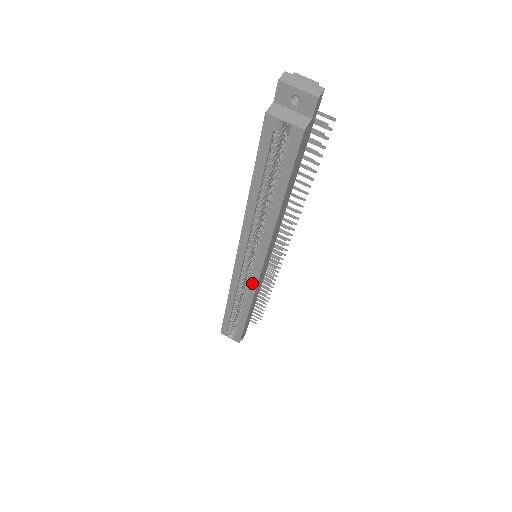
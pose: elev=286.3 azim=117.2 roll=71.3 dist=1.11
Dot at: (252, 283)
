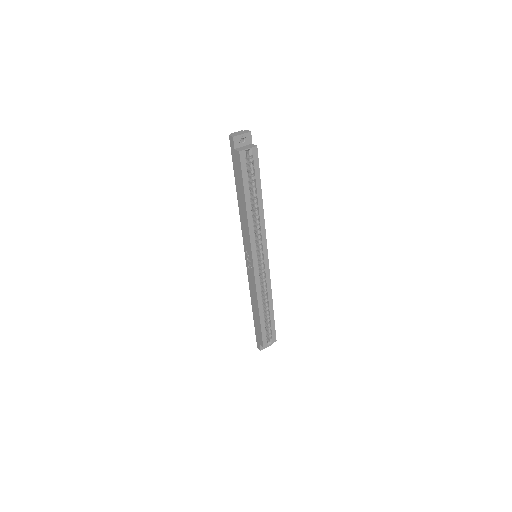
Dot at: (266, 271)
